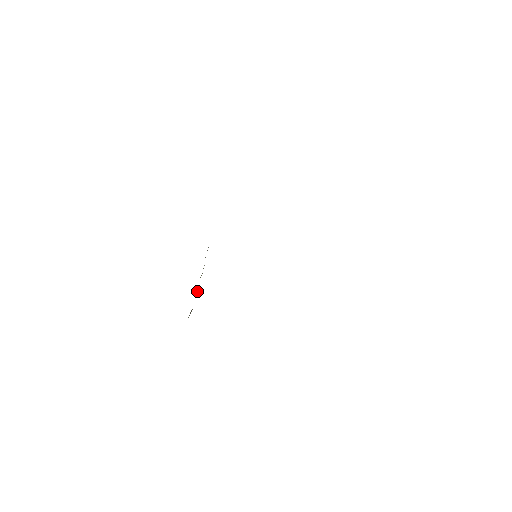
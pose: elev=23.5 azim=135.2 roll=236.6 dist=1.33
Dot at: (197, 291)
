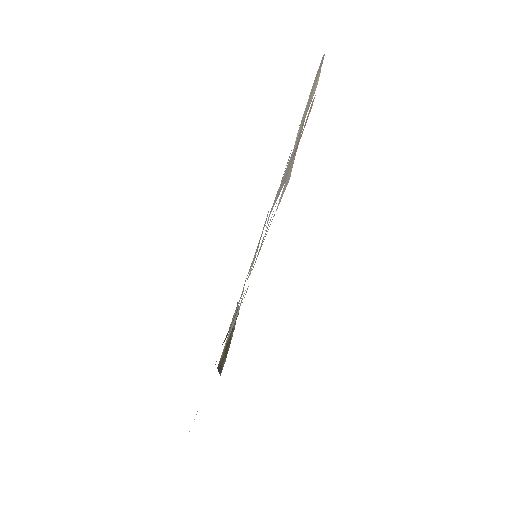
Dot at: occluded
